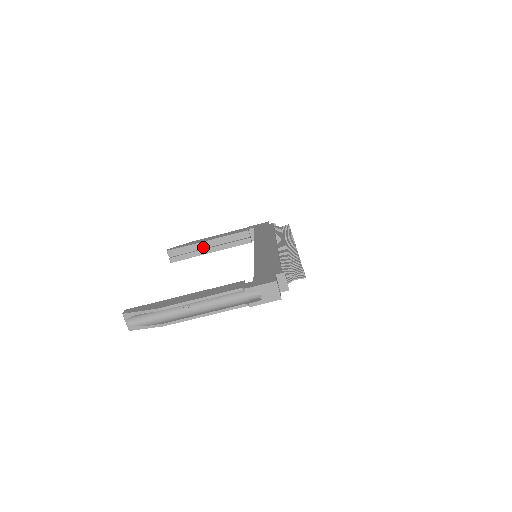
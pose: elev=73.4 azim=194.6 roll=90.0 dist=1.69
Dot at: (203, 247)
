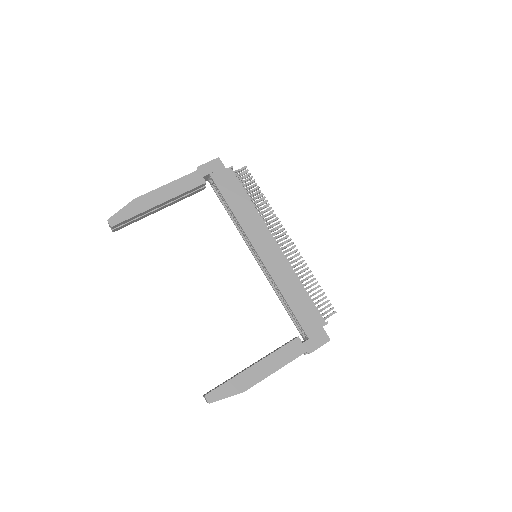
Dot at: occluded
